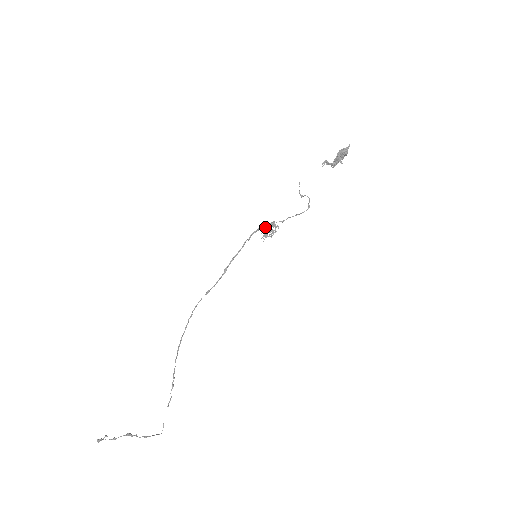
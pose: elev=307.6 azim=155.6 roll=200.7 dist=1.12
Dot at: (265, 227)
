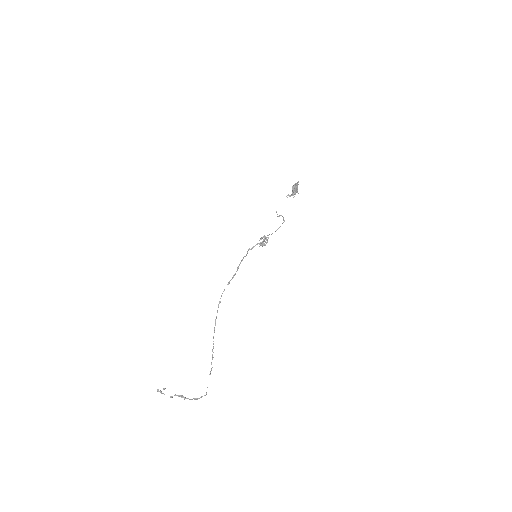
Dot at: occluded
